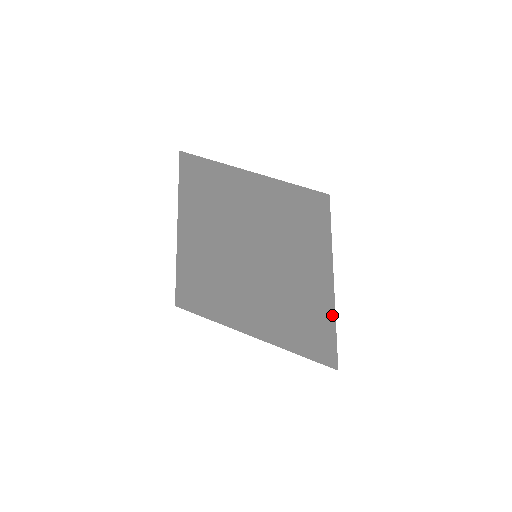
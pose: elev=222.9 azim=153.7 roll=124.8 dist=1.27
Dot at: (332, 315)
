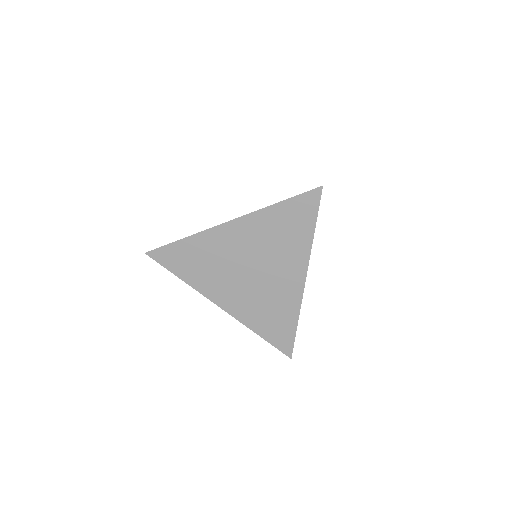
Dot at: (294, 322)
